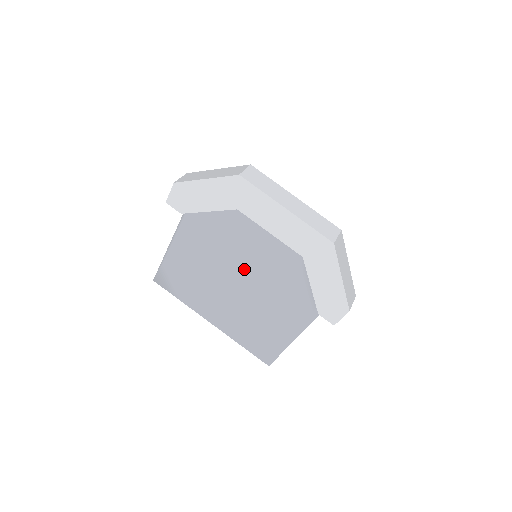
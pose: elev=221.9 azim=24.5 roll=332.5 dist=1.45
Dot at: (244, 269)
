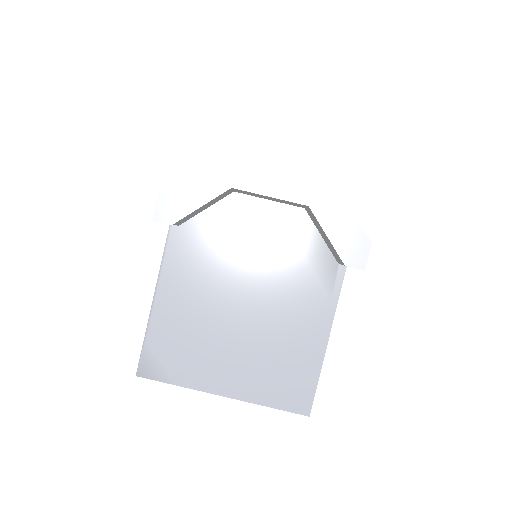
Dot at: (245, 289)
